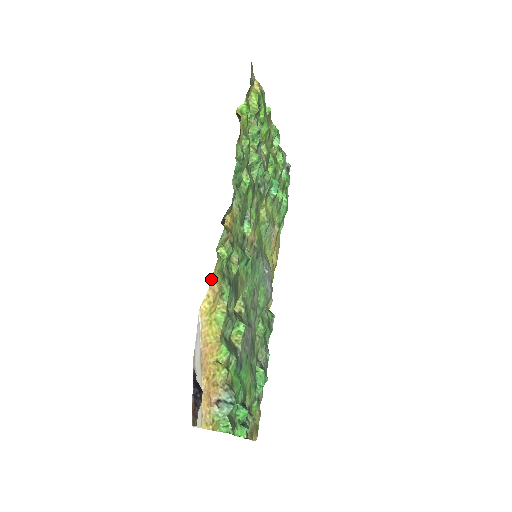
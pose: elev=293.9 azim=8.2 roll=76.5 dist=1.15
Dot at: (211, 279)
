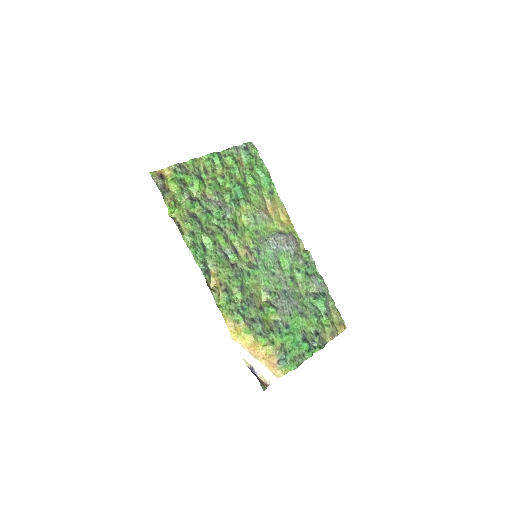
Dot at: (226, 322)
